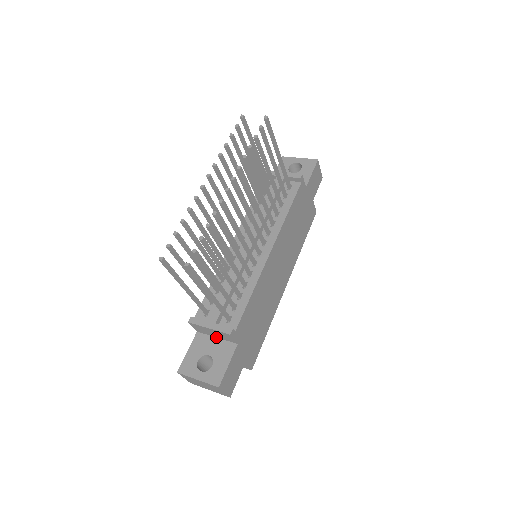
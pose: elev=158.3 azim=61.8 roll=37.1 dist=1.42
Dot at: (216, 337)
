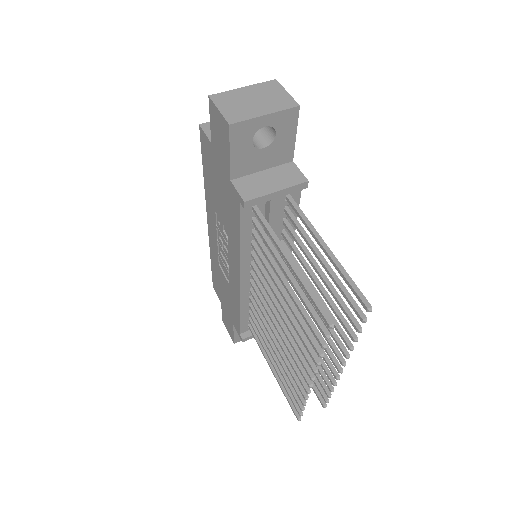
Dot at: occluded
